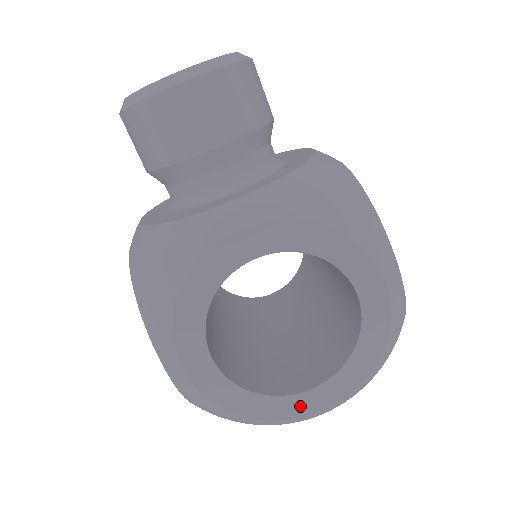
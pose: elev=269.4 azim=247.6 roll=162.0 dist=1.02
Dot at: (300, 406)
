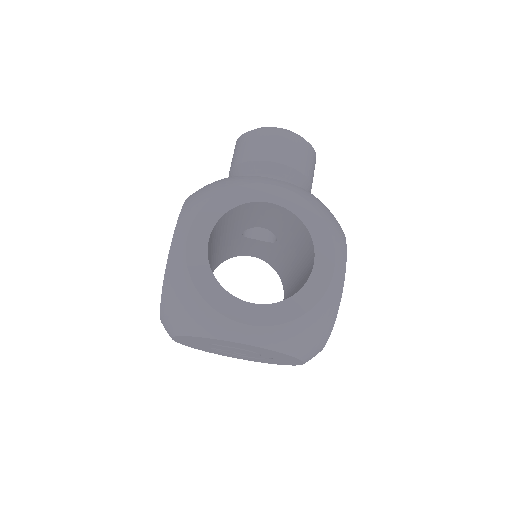
Dot at: (238, 311)
